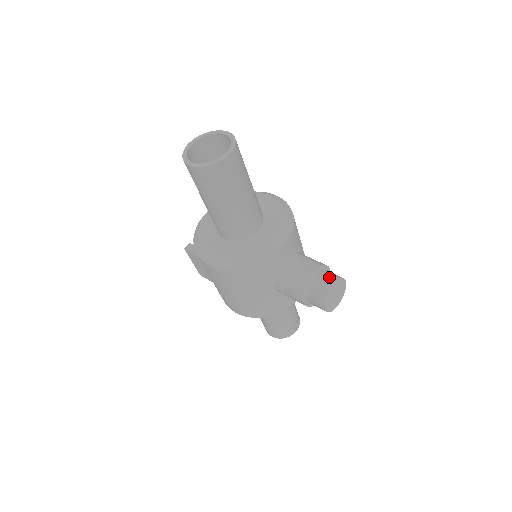
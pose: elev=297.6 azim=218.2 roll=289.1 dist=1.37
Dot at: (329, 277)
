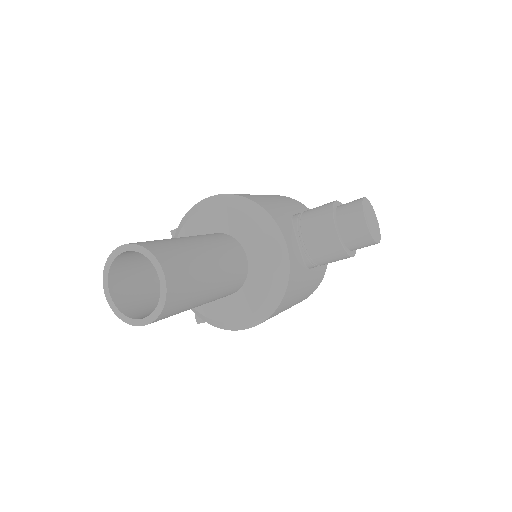
Dot at: (352, 217)
